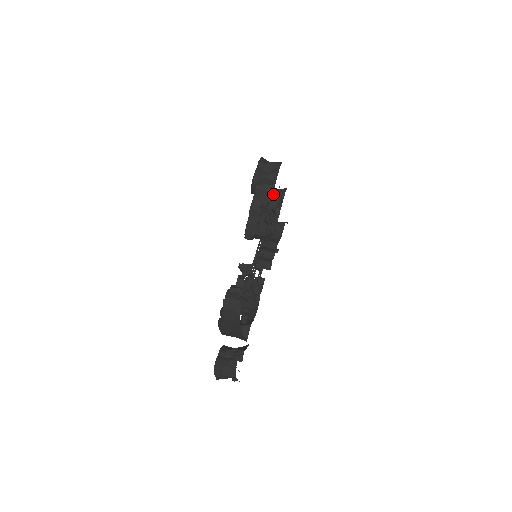
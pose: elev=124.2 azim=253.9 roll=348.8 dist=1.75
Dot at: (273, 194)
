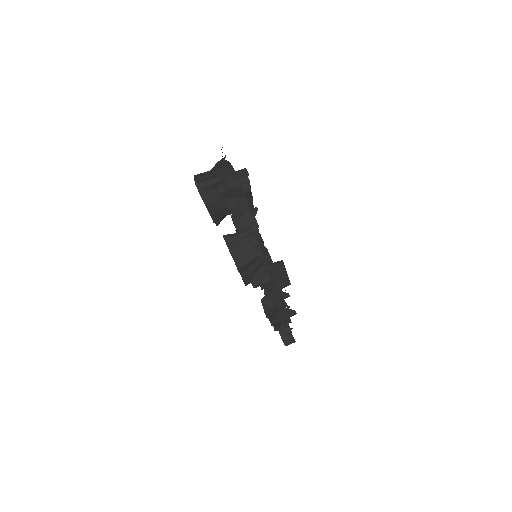
Dot at: occluded
